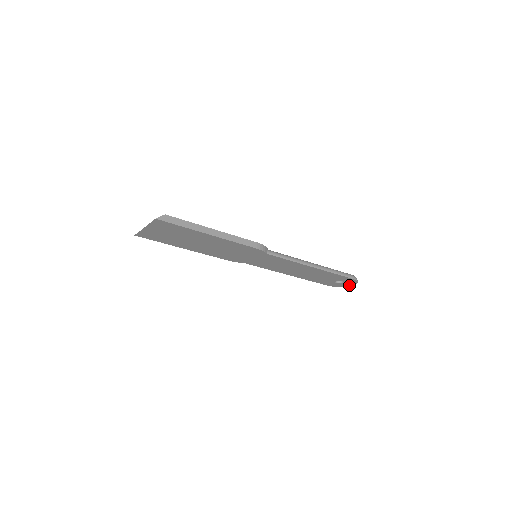
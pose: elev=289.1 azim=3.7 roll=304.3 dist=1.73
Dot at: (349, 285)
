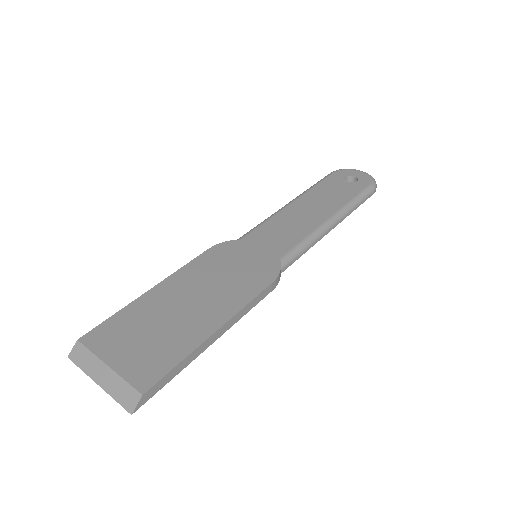
Dot at: occluded
